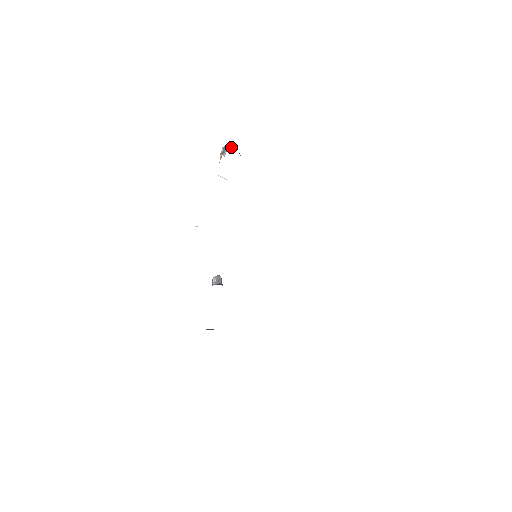
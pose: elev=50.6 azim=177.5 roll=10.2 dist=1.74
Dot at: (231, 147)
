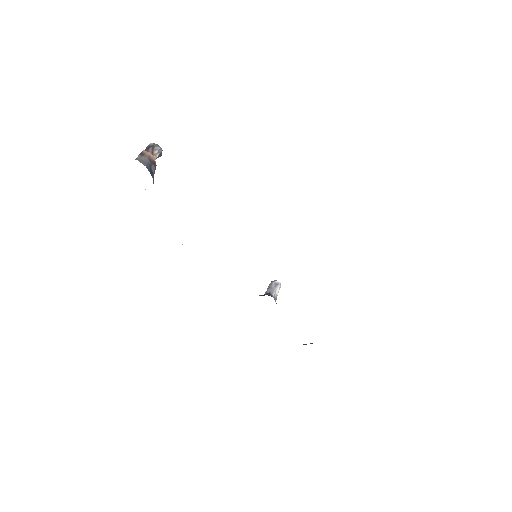
Dot at: (149, 147)
